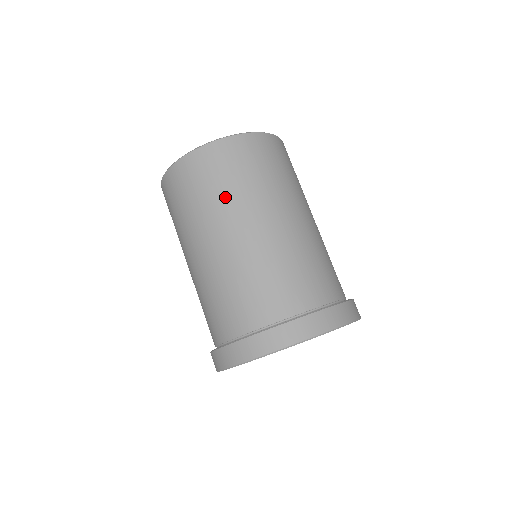
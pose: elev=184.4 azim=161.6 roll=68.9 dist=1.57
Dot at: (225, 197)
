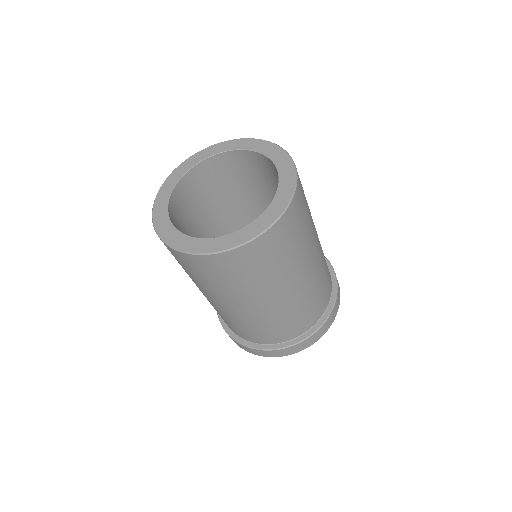
Dot at: (285, 267)
